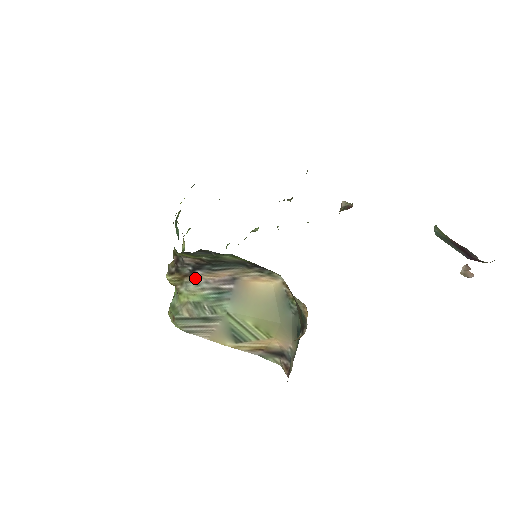
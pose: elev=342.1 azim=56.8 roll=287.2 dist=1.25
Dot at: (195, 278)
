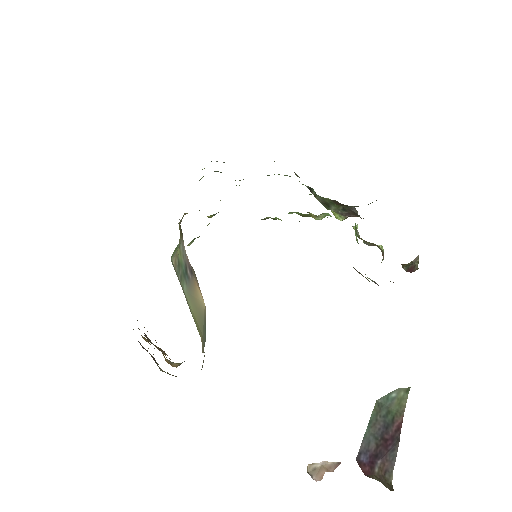
Dot at: occluded
